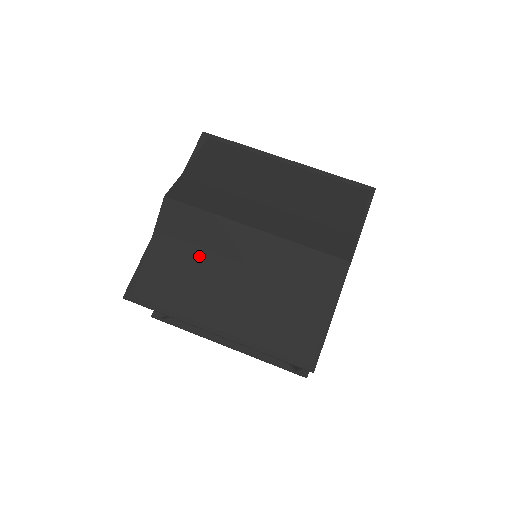
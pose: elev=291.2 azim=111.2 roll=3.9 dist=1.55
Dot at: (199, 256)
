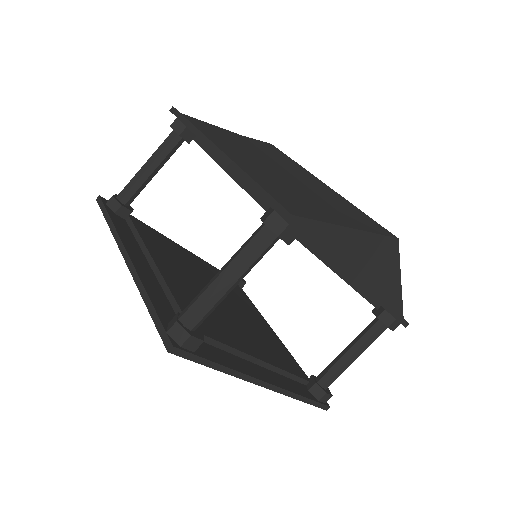
Dot at: (261, 153)
